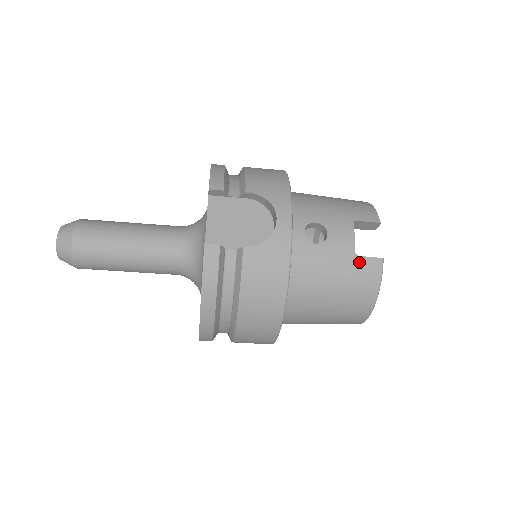
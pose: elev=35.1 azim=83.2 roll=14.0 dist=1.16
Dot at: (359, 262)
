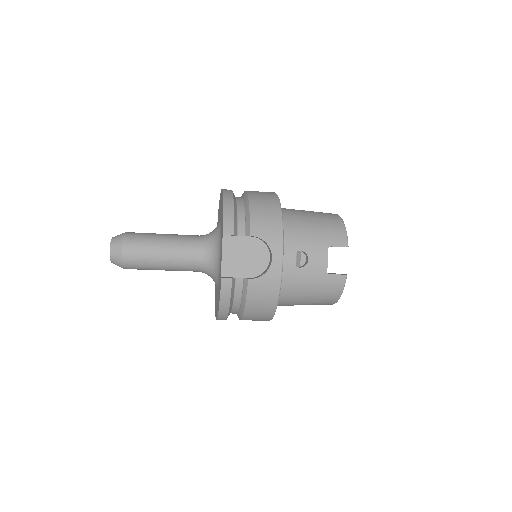
Dot at: (329, 278)
